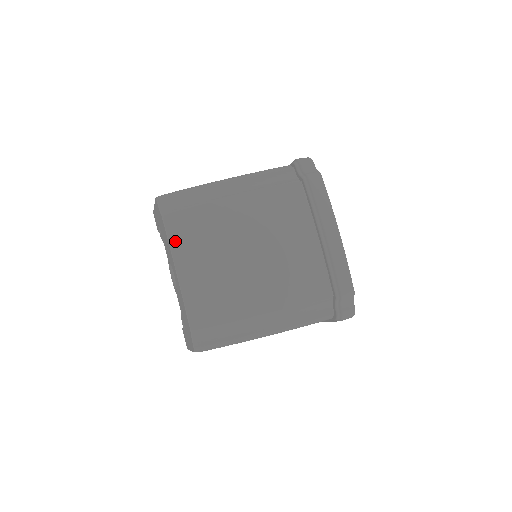
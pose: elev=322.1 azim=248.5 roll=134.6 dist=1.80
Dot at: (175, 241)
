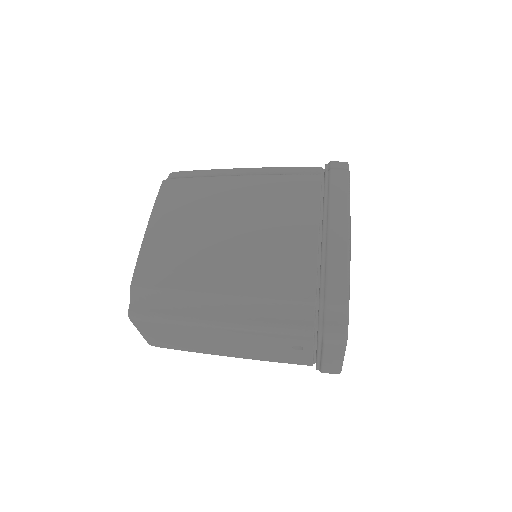
Dot at: (161, 201)
